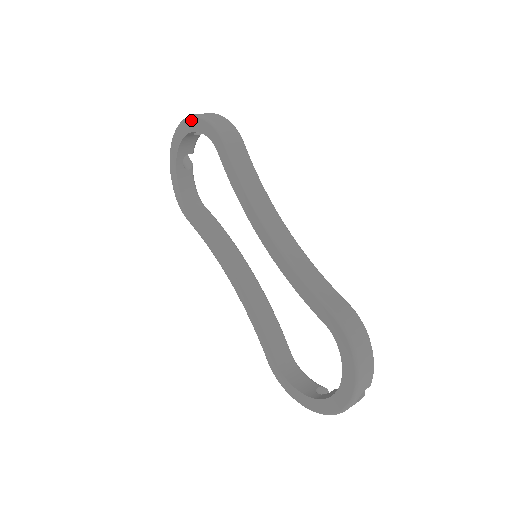
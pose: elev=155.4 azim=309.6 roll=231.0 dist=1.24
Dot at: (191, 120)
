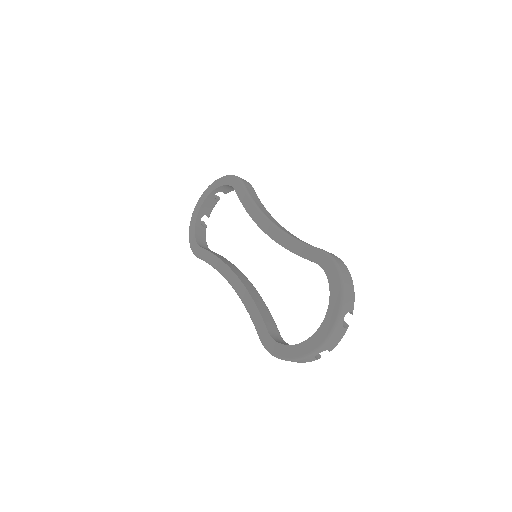
Dot at: (217, 181)
